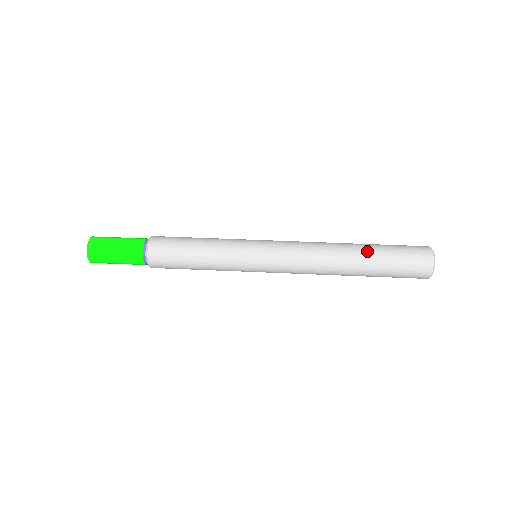
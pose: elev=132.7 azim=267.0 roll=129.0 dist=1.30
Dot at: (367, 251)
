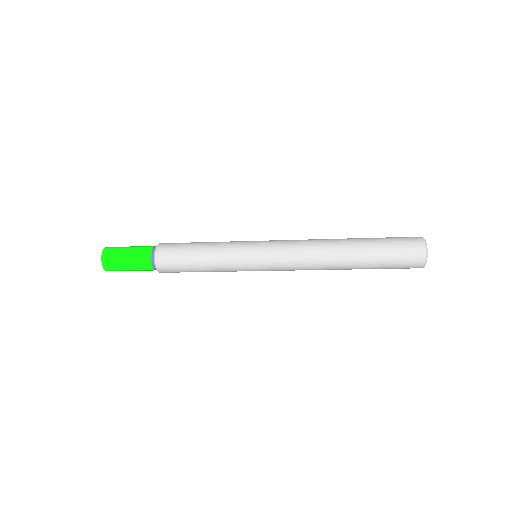
Dot at: occluded
